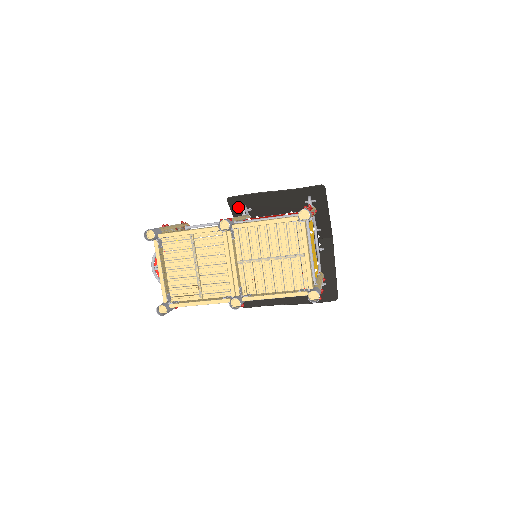
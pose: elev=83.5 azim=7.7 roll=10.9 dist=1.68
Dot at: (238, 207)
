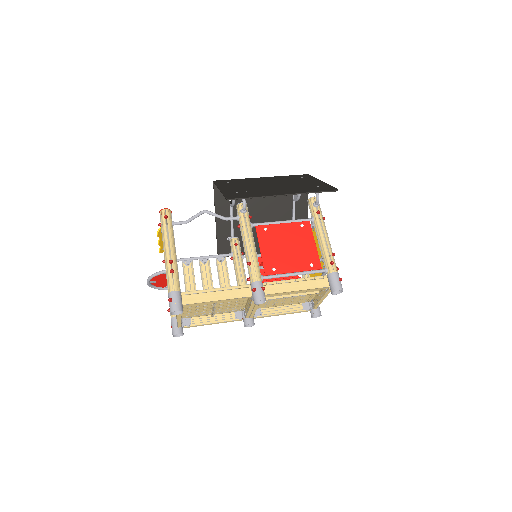
Dot at: (234, 195)
